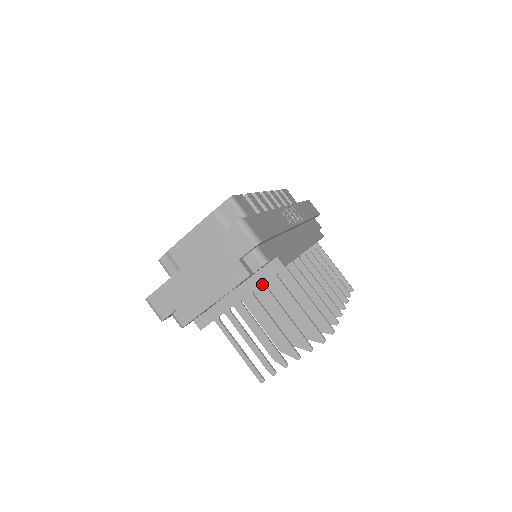
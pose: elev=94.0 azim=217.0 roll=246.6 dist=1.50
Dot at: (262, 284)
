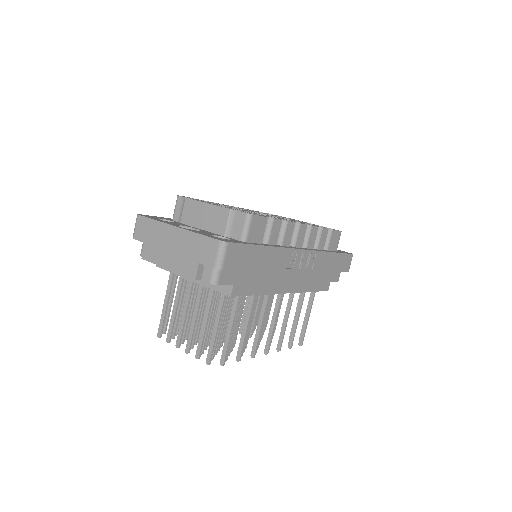
Dot at: occluded
